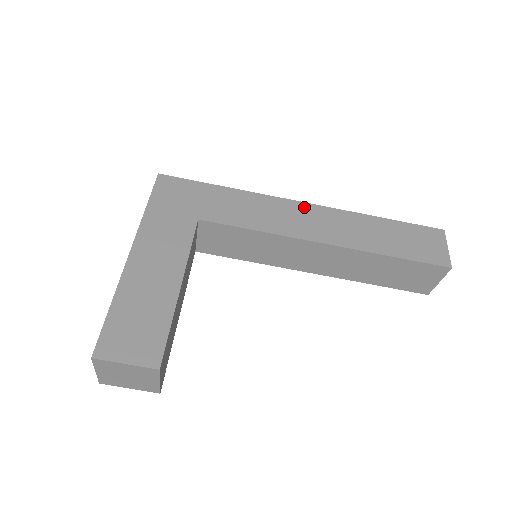
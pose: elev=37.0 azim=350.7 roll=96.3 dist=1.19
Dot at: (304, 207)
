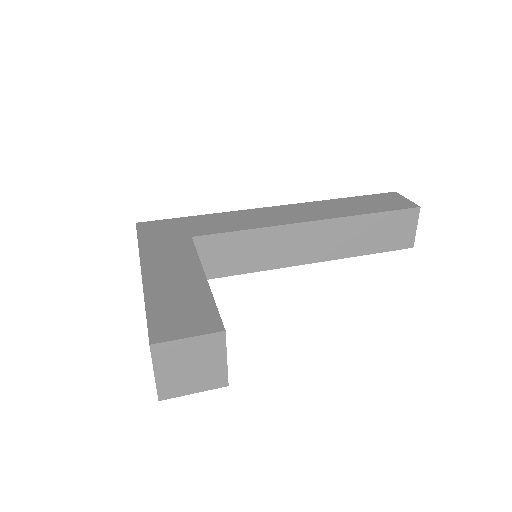
Dot at: (277, 208)
